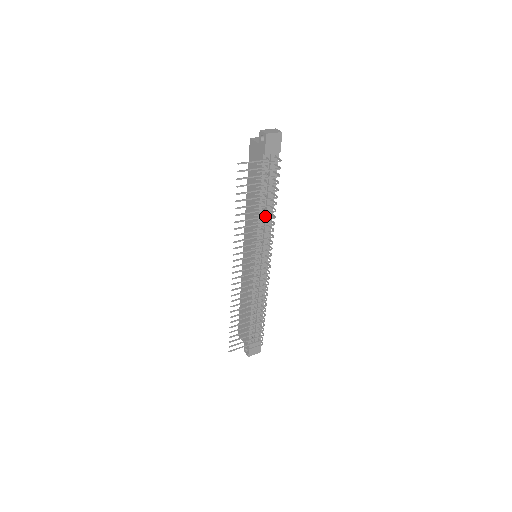
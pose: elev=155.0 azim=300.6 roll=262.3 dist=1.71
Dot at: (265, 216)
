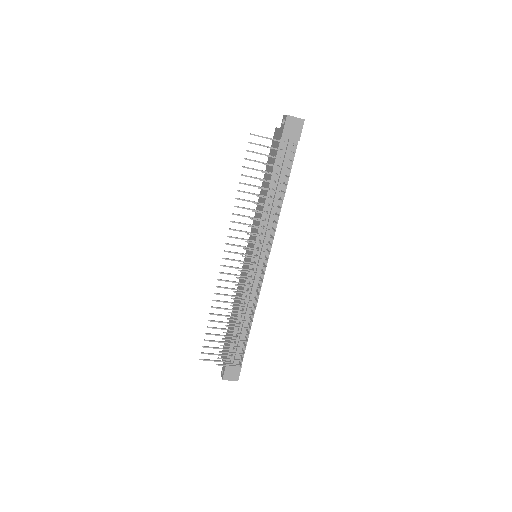
Dot at: occluded
